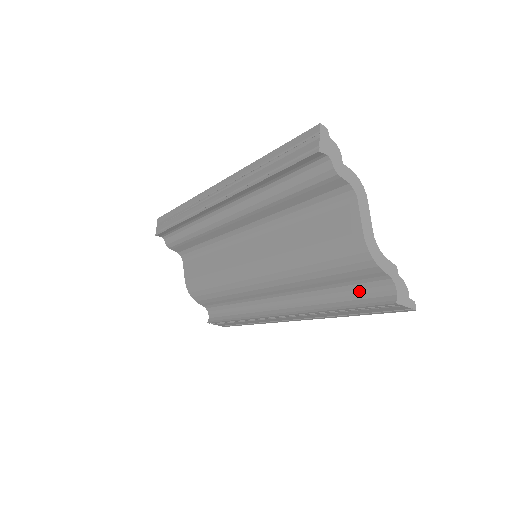
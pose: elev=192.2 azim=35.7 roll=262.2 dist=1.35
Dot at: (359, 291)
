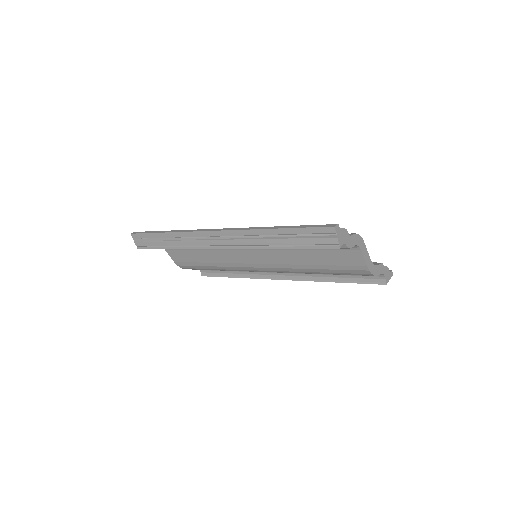
Dot at: occluded
